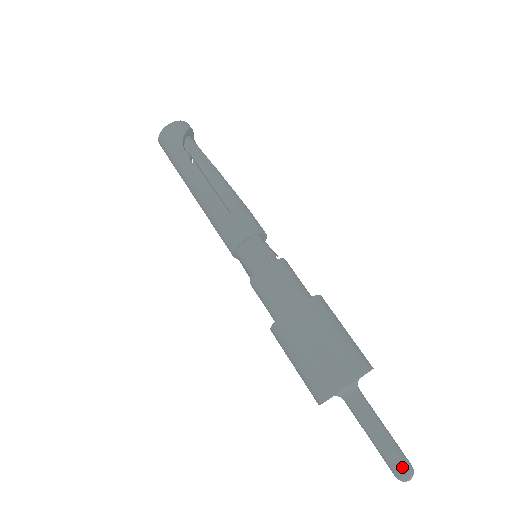
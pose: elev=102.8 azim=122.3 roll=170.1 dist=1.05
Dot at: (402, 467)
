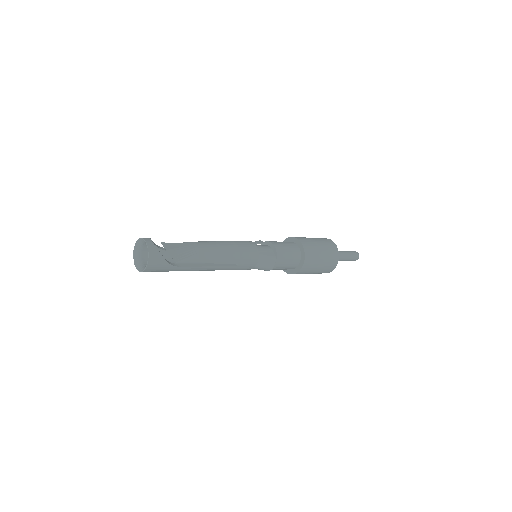
Dot at: (356, 259)
